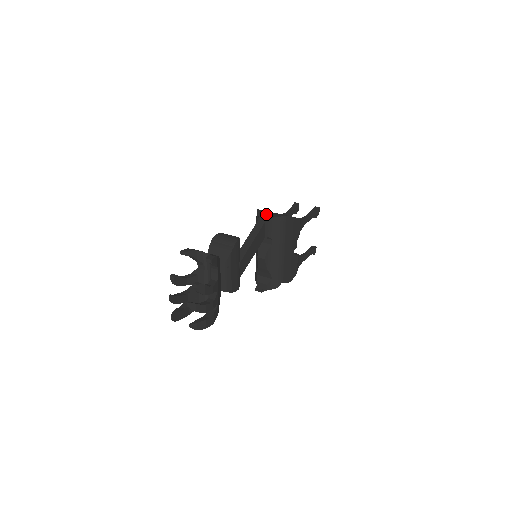
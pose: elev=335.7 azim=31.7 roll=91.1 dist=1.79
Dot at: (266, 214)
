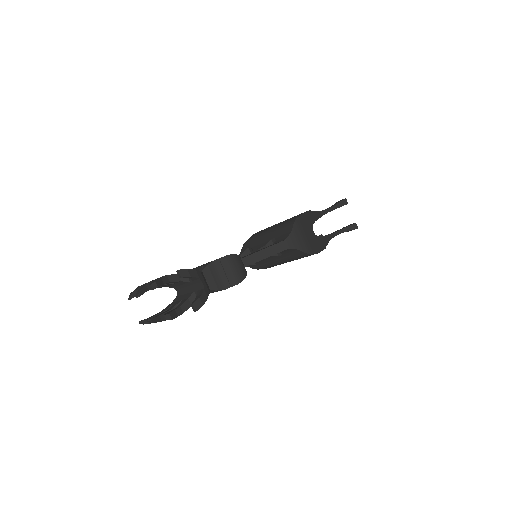
Dot at: (298, 238)
